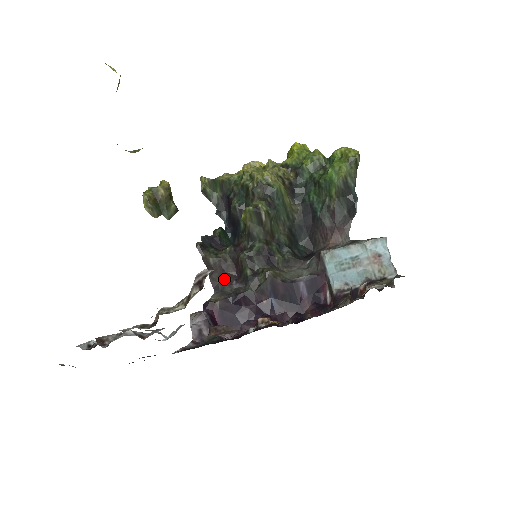
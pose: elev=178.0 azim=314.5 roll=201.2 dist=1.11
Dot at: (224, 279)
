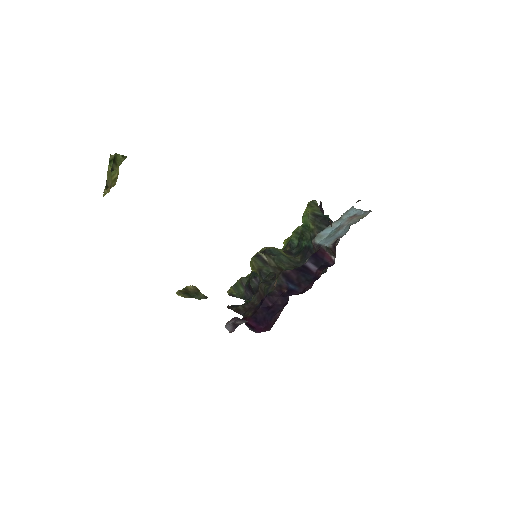
Dot at: occluded
